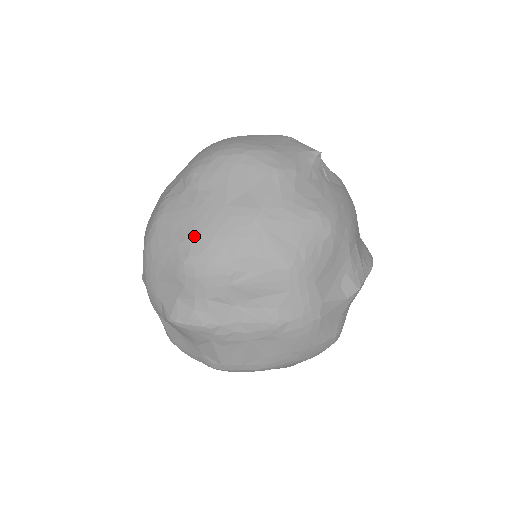
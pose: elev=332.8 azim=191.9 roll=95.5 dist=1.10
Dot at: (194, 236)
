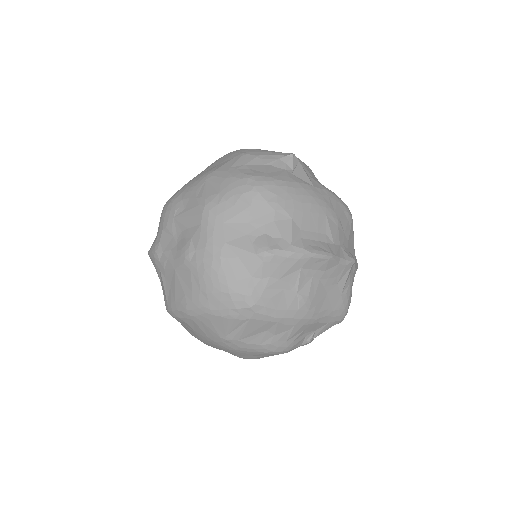
Dot at: (177, 191)
